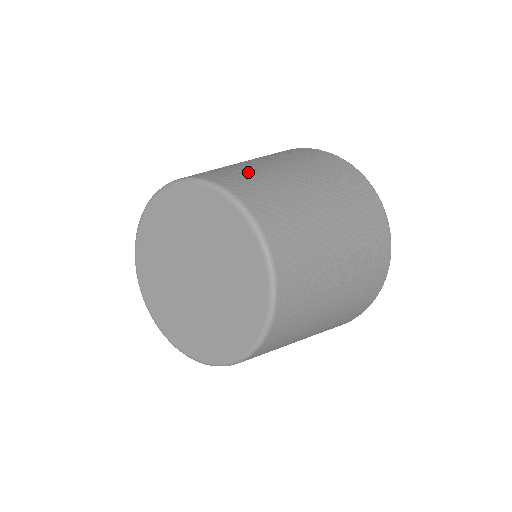
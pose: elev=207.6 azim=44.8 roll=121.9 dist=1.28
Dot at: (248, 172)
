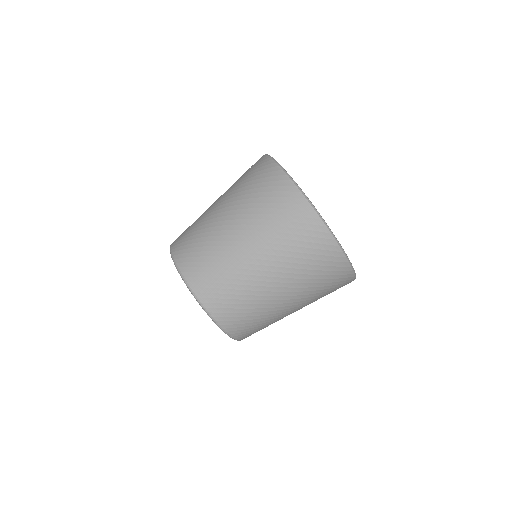
Dot at: (197, 233)
